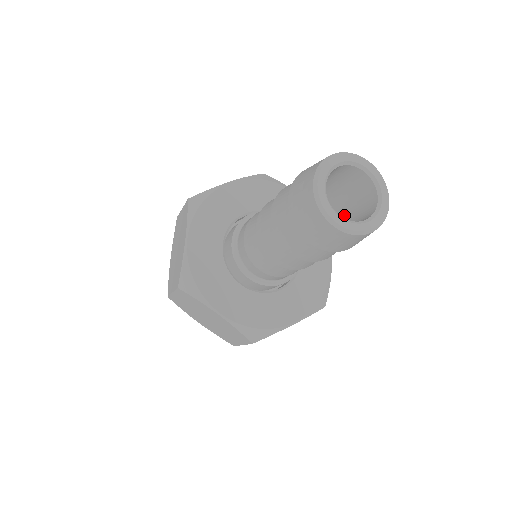
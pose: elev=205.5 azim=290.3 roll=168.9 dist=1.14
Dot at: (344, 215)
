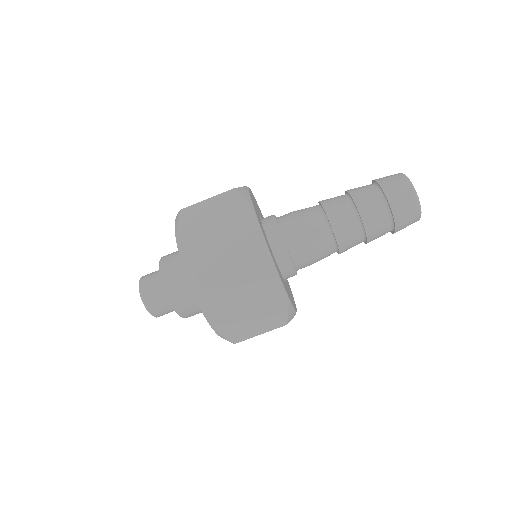
Dot at: occluded
